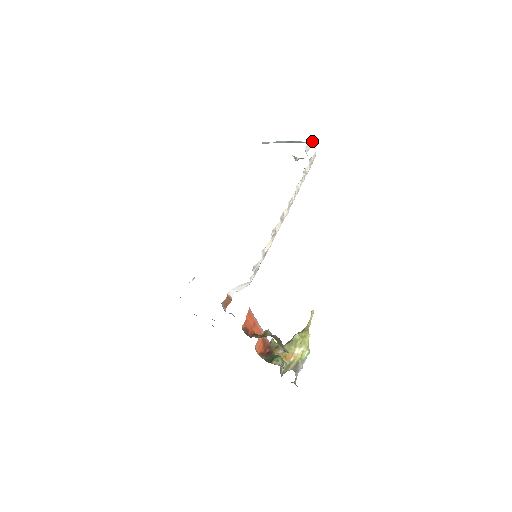
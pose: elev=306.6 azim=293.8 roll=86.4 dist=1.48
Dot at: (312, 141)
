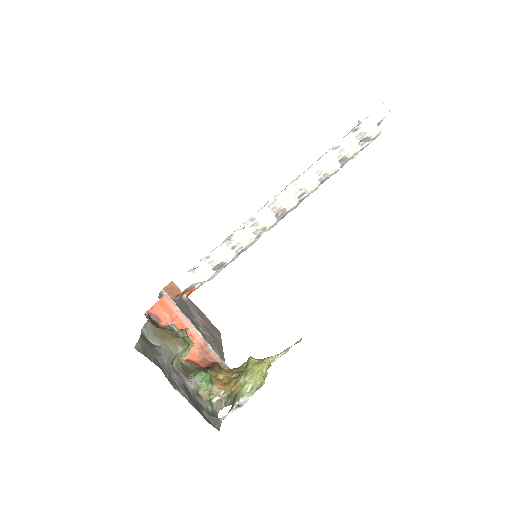
Dot at: (385, 108)
